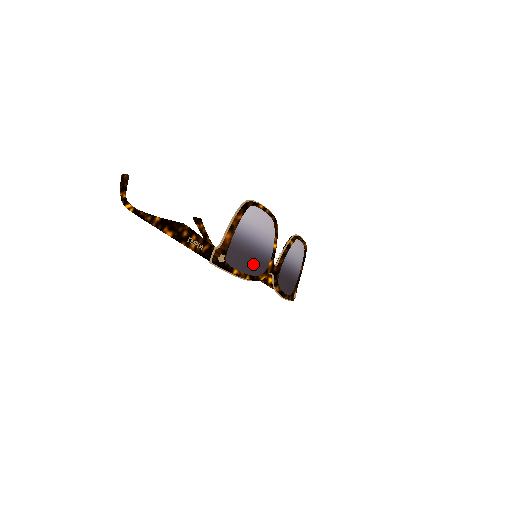
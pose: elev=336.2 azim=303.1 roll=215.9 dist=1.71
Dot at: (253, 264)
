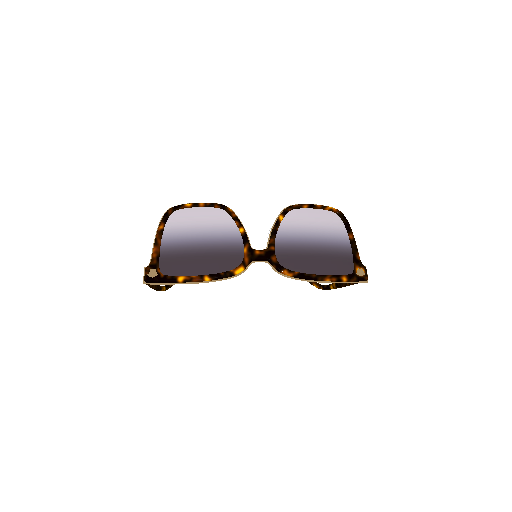
Dot at: (211, 262)
